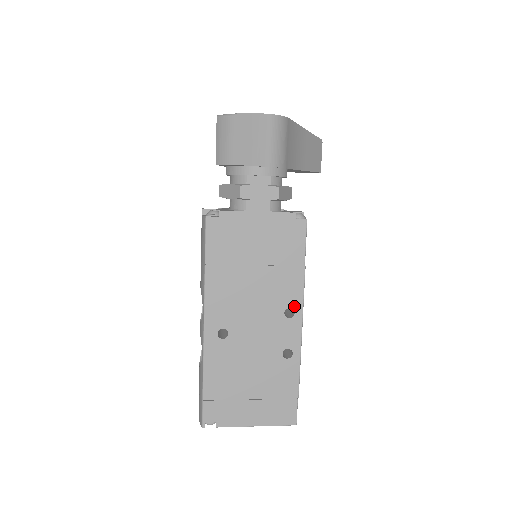
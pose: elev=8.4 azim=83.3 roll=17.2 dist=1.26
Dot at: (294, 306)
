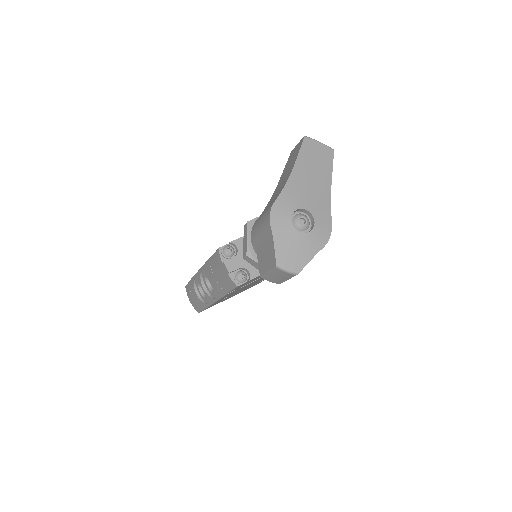
Dot at: occluded
